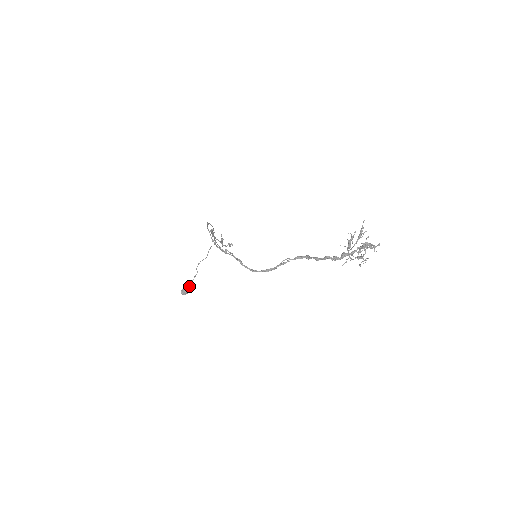
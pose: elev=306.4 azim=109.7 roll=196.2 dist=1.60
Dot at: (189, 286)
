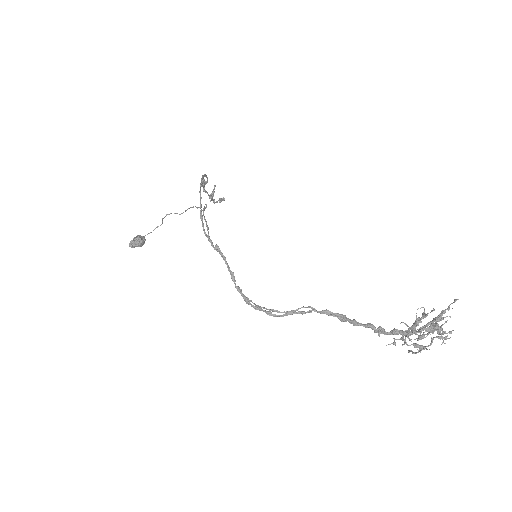
Dot at: (143, 239)
